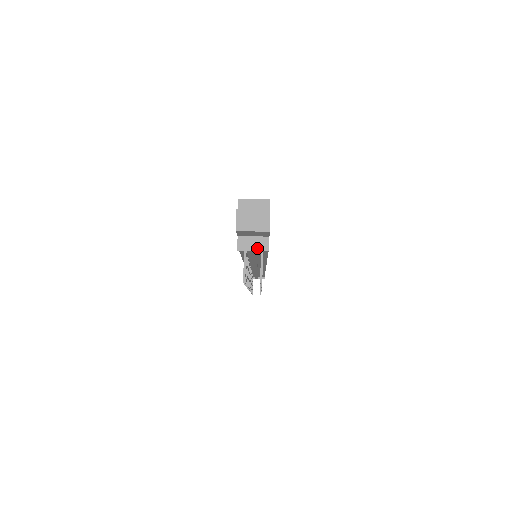
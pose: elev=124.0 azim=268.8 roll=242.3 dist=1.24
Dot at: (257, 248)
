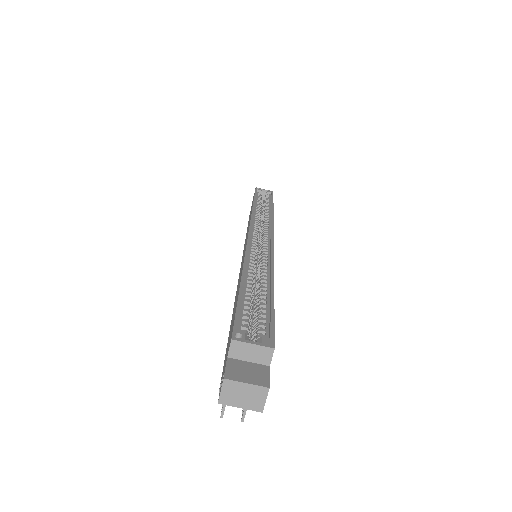
Dot at: occluded
